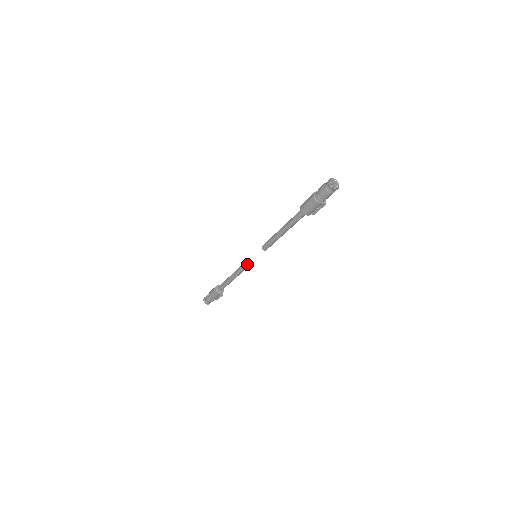
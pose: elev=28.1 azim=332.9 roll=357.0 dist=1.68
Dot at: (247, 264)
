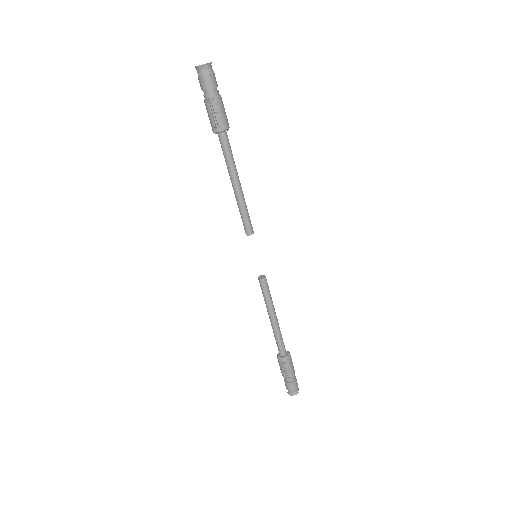
Dot at: (260, 277)
